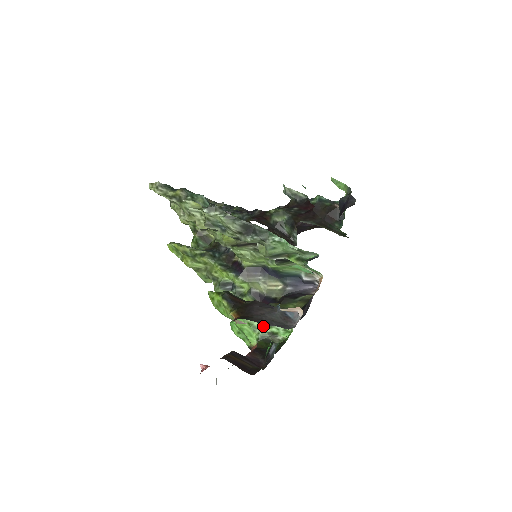
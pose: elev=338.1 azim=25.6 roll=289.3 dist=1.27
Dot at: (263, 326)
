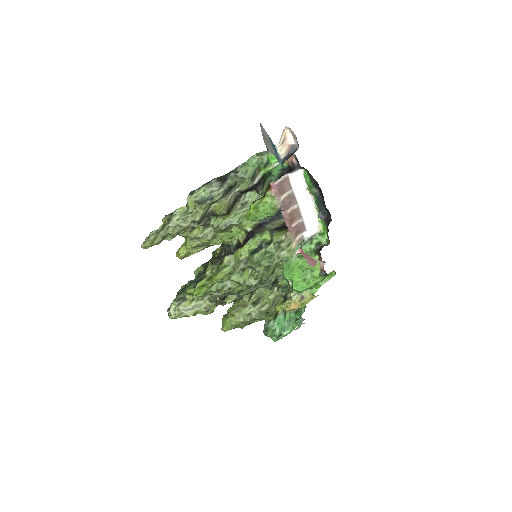
Dot at: (307, 248)
